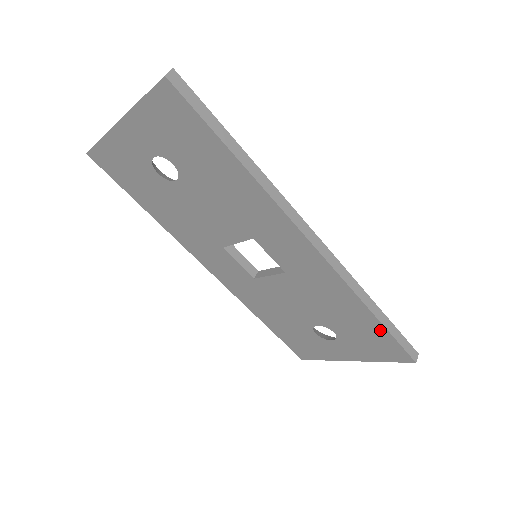
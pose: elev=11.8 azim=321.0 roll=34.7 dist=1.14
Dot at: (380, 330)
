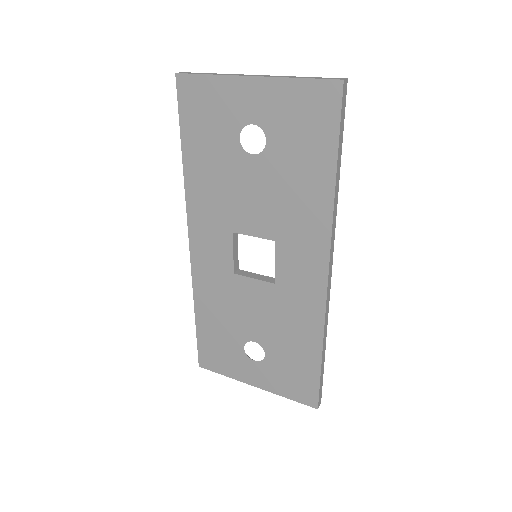
Dot at: (314, 369)
